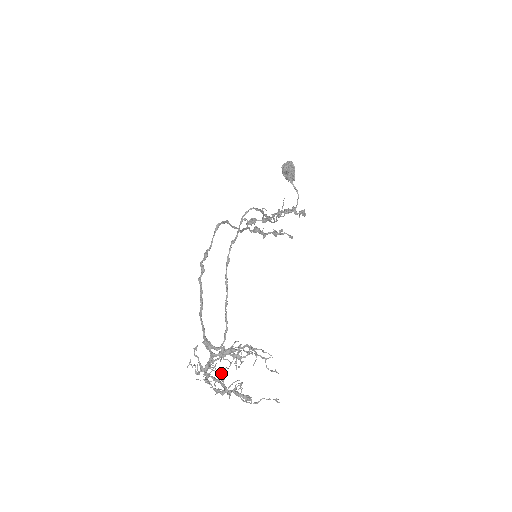
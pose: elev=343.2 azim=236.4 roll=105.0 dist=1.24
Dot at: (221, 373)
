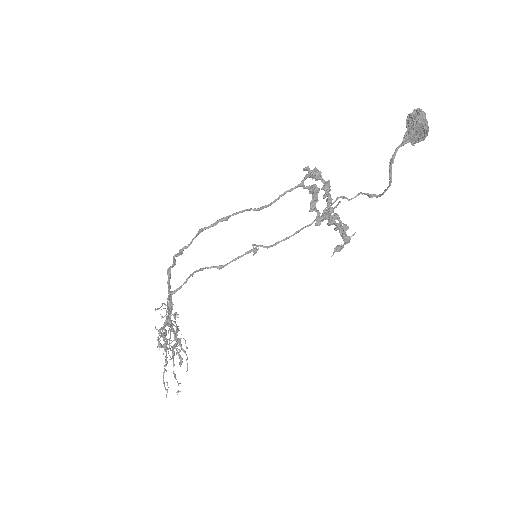
Dot at: occluded
